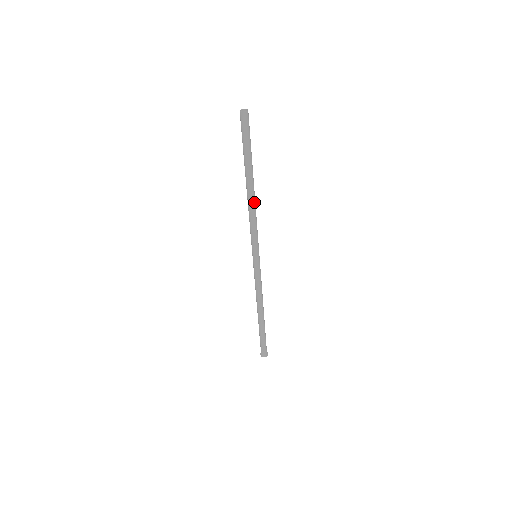
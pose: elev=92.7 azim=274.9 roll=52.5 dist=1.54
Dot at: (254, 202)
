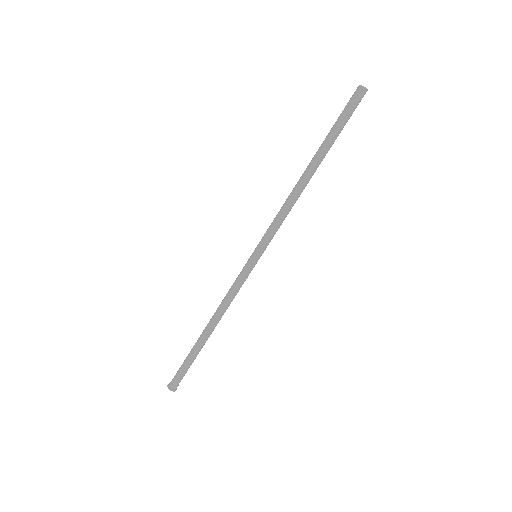
Dot at: (300, 191)
